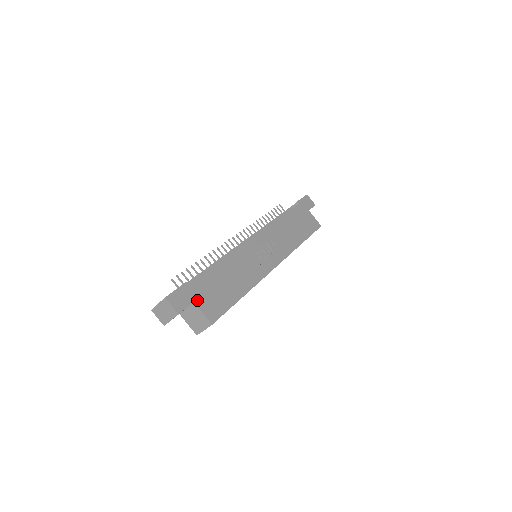
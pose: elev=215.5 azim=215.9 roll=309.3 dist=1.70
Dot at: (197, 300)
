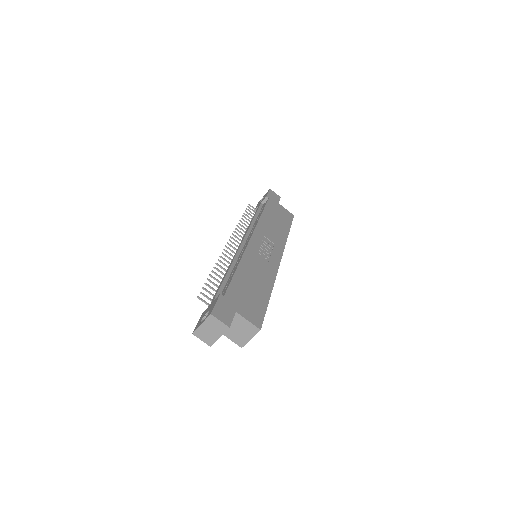
Dot at: (237, 309)
